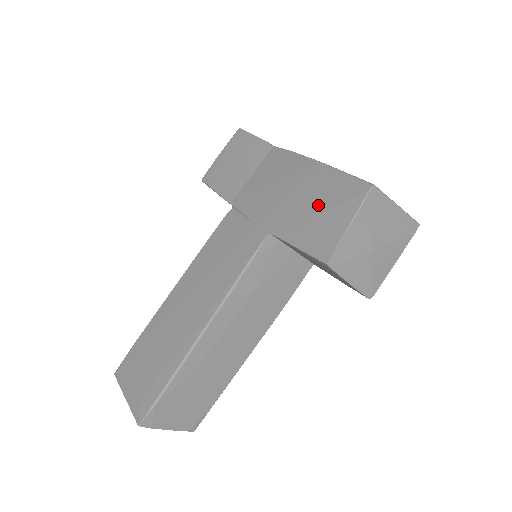
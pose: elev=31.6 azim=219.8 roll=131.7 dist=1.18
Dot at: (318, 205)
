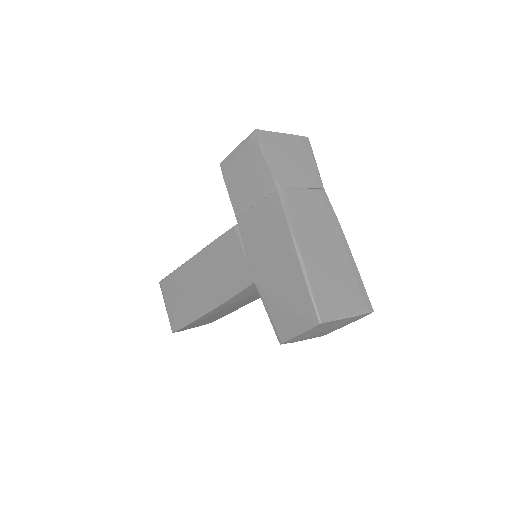
Dot at: (286, 298)
